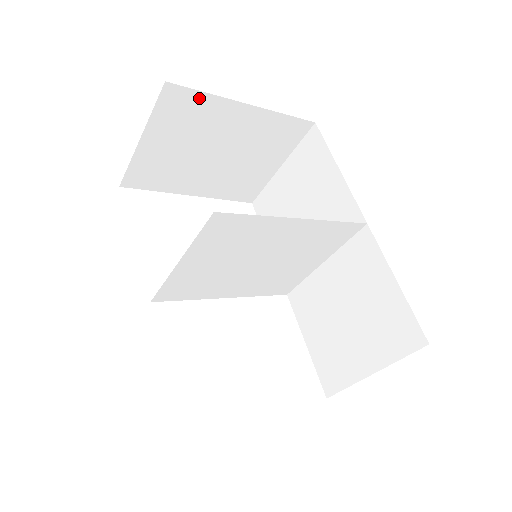
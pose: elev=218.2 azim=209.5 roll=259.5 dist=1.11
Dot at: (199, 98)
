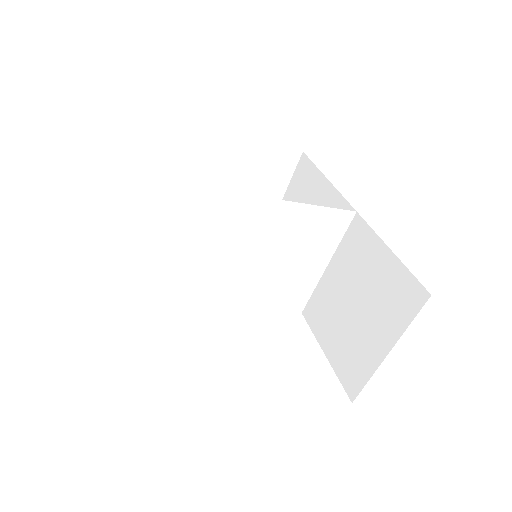
Dot at: (194, 133)
